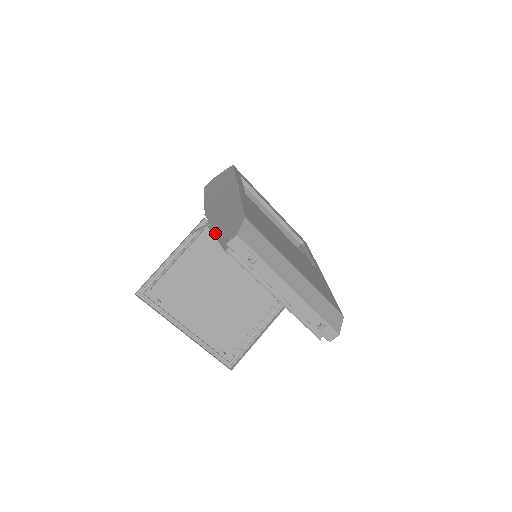
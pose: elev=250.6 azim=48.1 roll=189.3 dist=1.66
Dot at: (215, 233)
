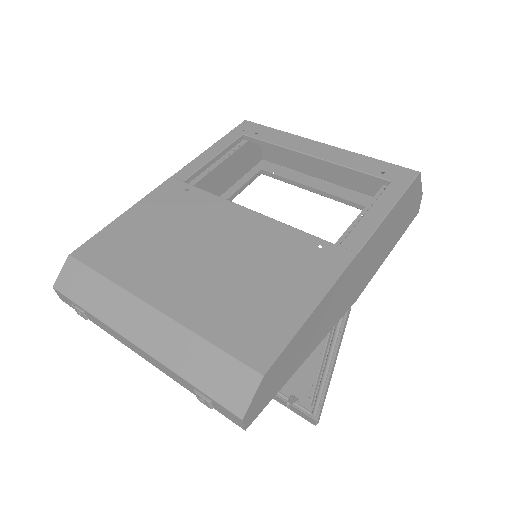
Dot at: occluded
